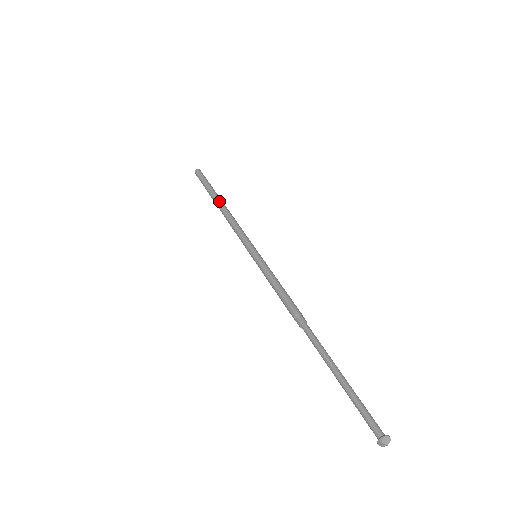
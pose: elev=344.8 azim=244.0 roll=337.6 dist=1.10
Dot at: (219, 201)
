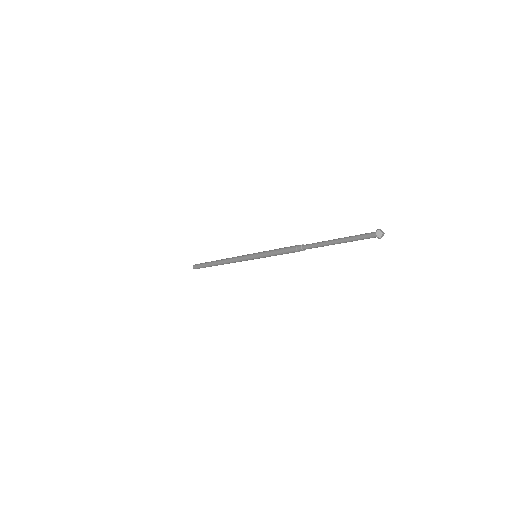
Dot at: occluded
